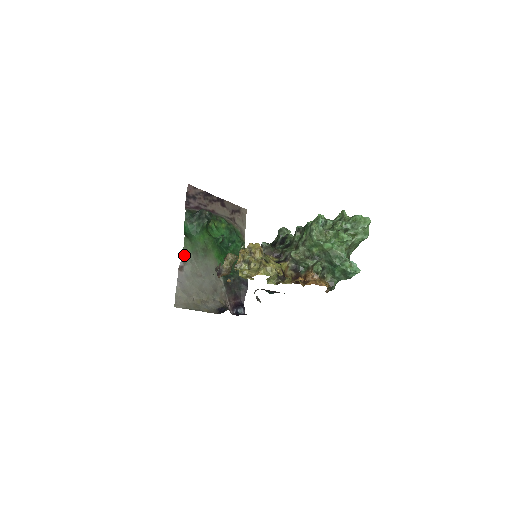
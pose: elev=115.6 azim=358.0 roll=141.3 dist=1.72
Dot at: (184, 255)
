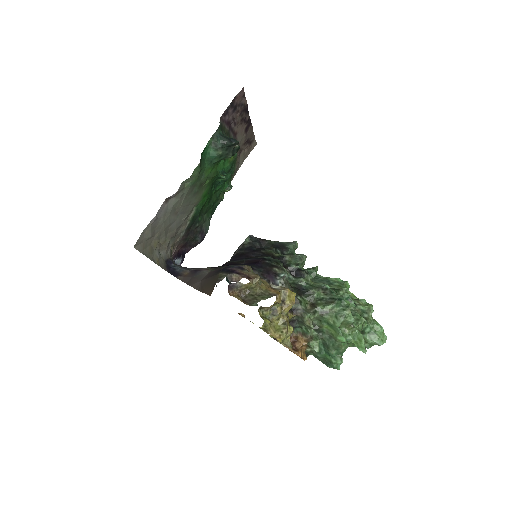
Dot at: (182, 185)
